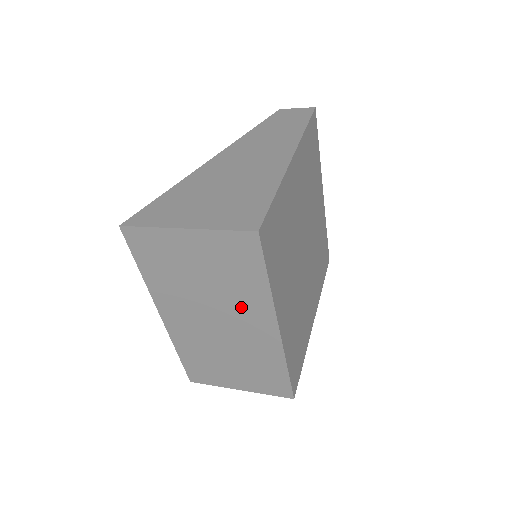
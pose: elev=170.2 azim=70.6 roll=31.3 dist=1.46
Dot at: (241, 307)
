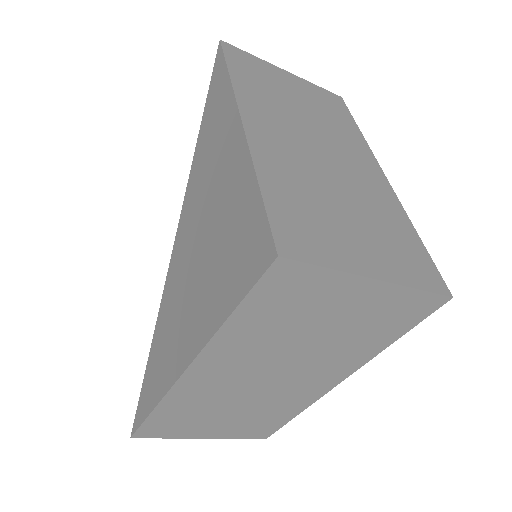
Dot at: (343, 142)
